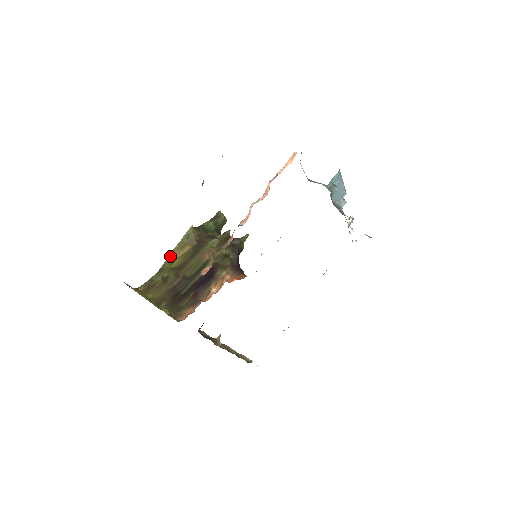
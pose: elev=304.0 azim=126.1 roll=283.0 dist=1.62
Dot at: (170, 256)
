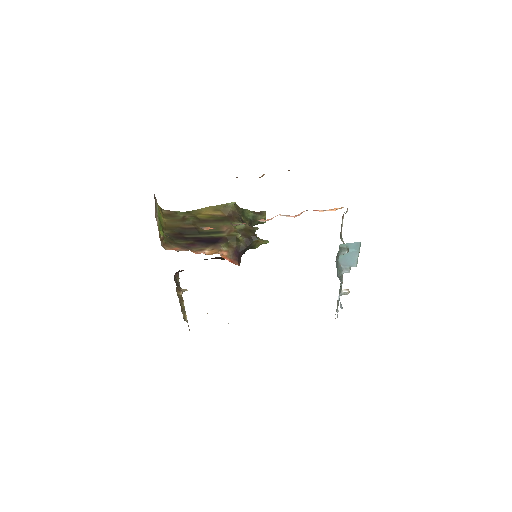
Dot at: (203, 209)
